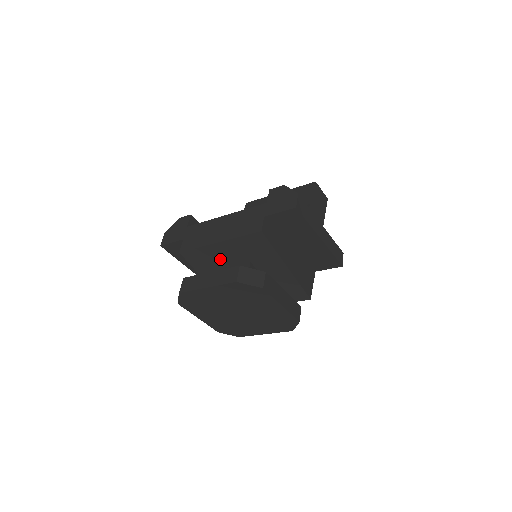
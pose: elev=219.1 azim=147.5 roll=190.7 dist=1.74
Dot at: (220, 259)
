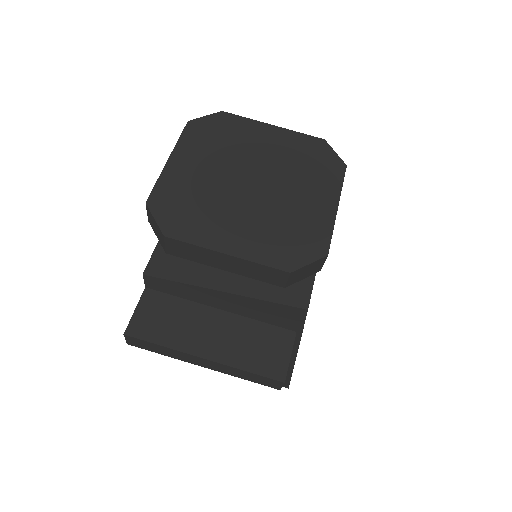
Dot at: occluded
